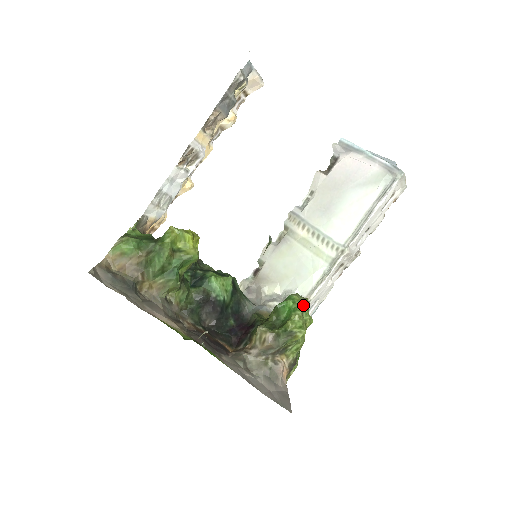
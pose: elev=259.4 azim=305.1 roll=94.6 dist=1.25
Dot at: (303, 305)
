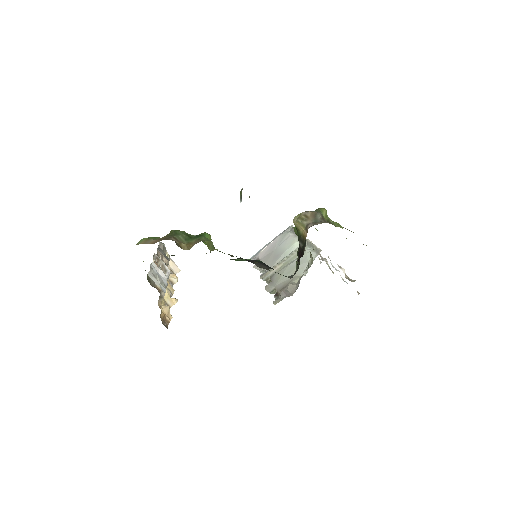
Dot at: occluded
